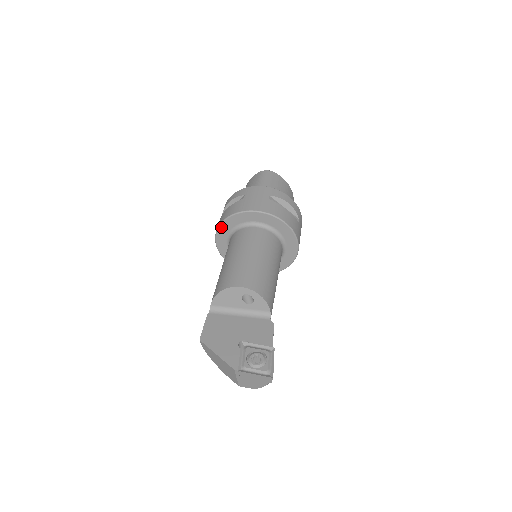
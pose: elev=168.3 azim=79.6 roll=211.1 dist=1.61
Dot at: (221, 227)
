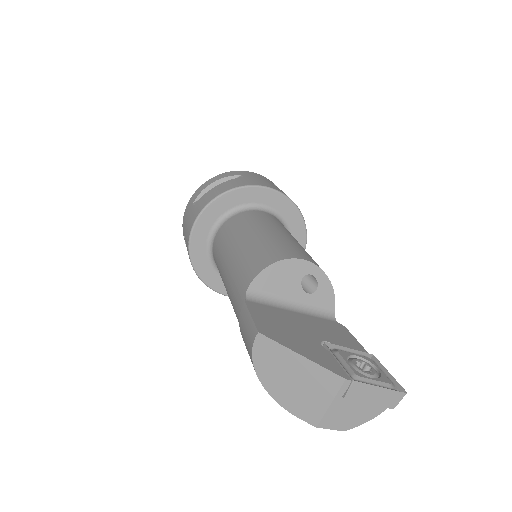
Dot at: (213, 204)
